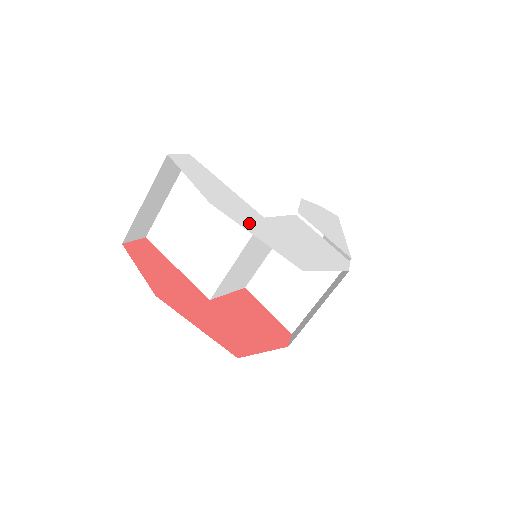
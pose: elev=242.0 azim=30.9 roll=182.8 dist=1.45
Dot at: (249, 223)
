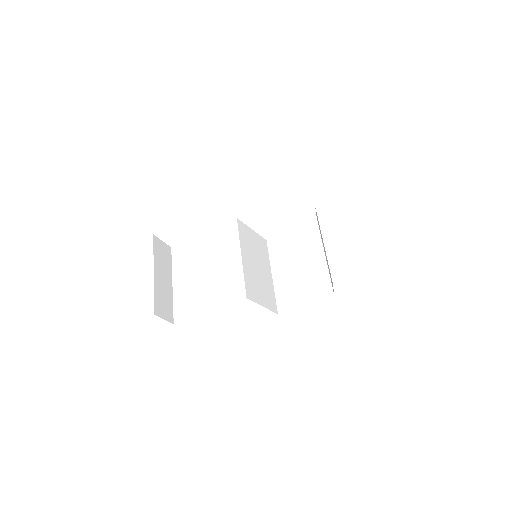
Dot at: occluded
